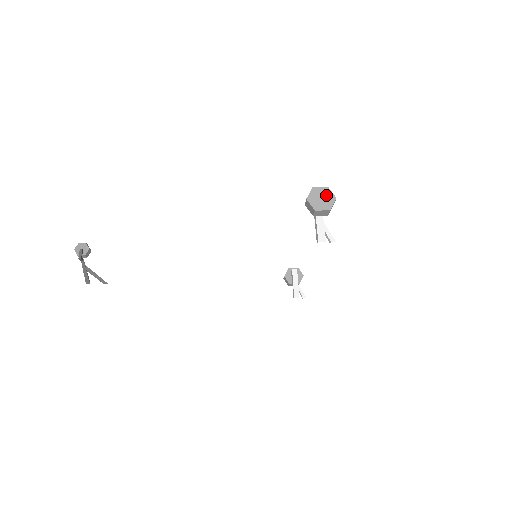
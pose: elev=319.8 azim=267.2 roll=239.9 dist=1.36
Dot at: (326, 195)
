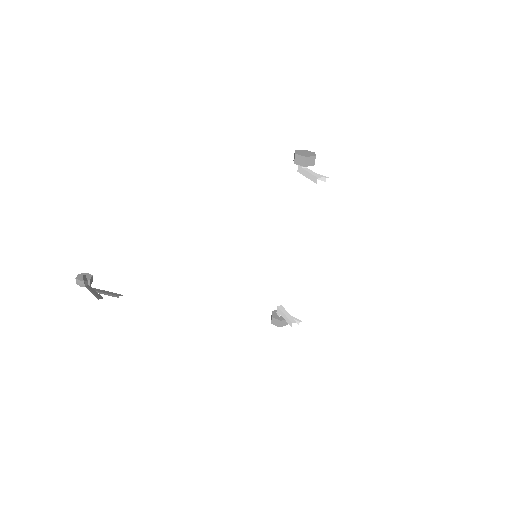
Dot at: (307, 152)
